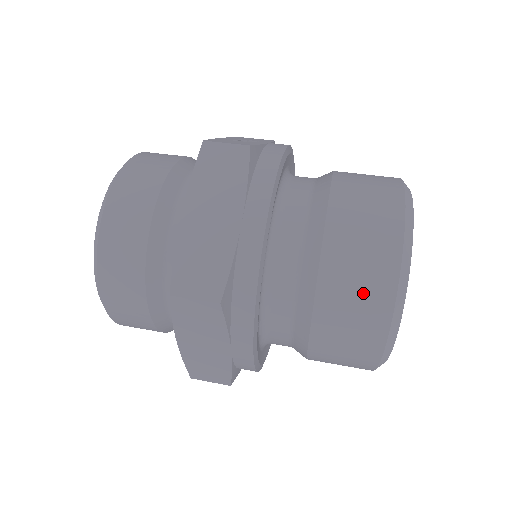
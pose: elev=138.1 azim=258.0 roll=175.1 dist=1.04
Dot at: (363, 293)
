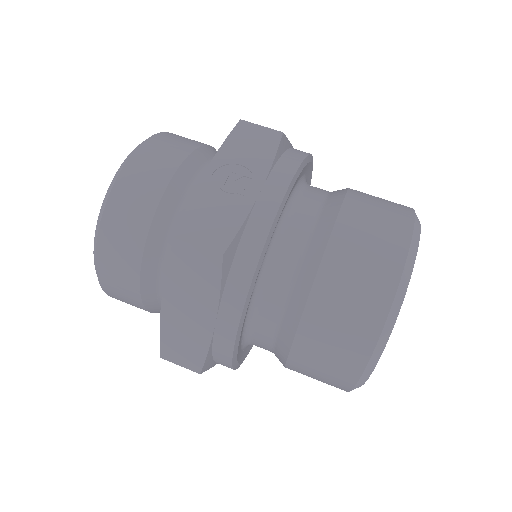
Dot at: (327, 376)
